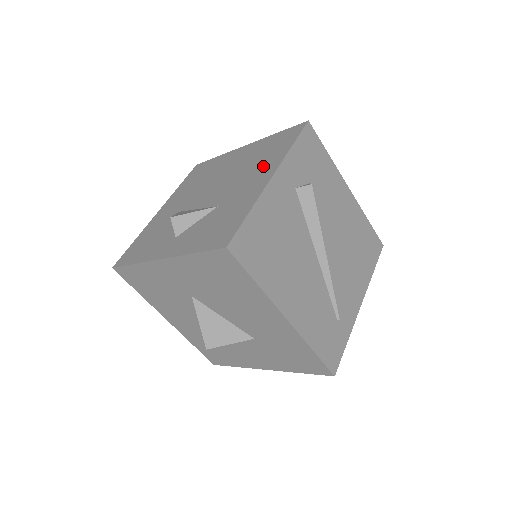
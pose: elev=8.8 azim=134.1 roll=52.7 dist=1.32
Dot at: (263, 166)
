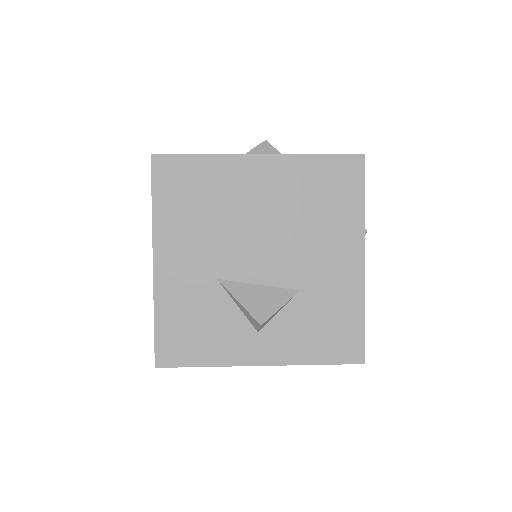
Dot at: (336, 232)
